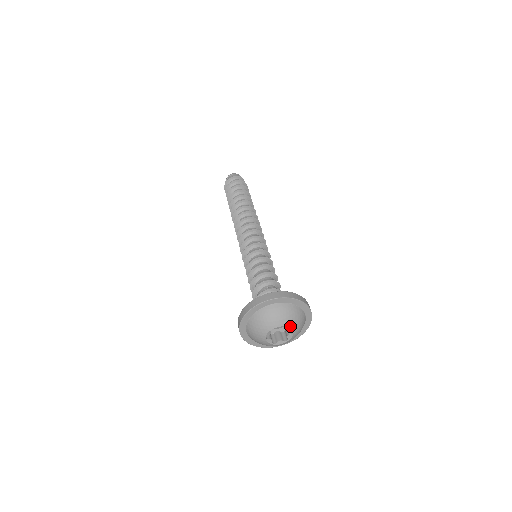
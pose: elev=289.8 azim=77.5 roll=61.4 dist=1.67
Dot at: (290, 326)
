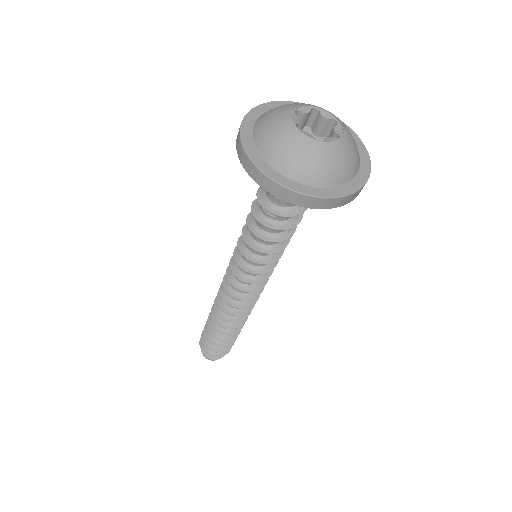
Dot at: (323, 110)
